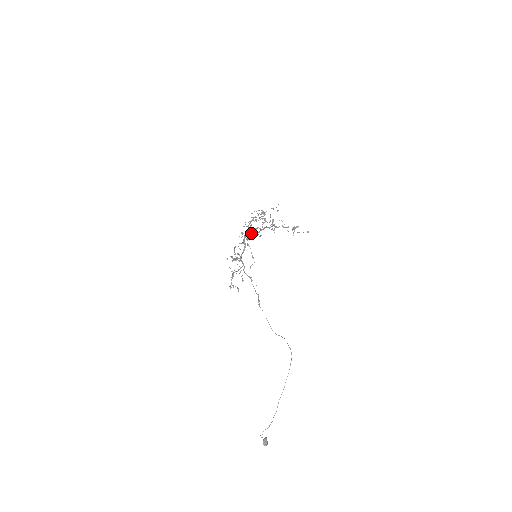
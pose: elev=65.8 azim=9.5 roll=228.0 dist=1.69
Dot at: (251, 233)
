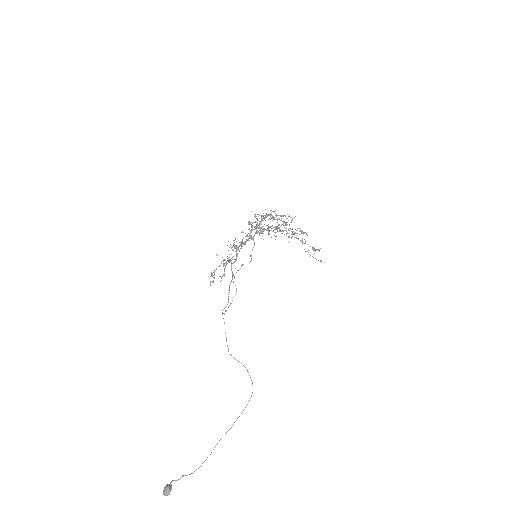
Dot at: (267, 228)
